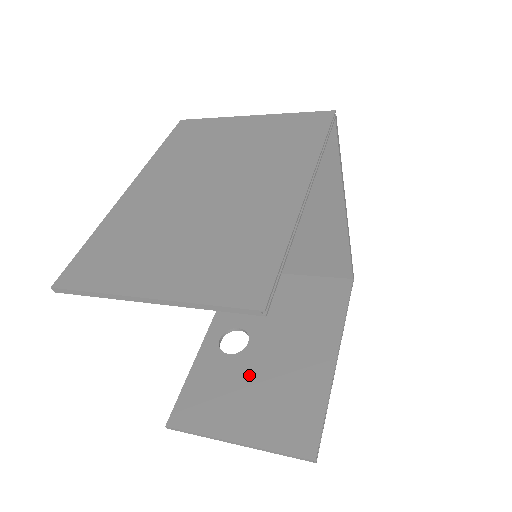
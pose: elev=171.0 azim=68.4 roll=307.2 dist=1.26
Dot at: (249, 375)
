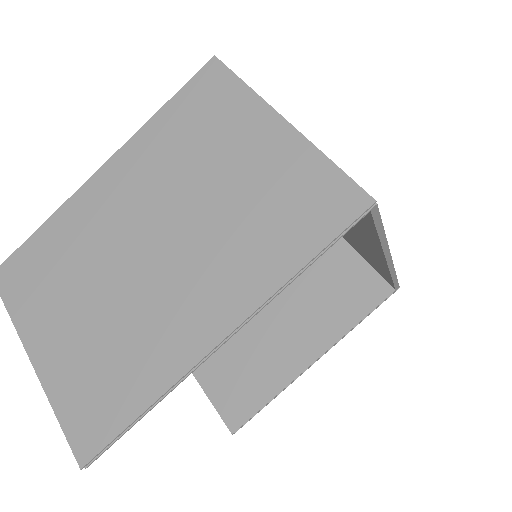
Dot at: occluded
